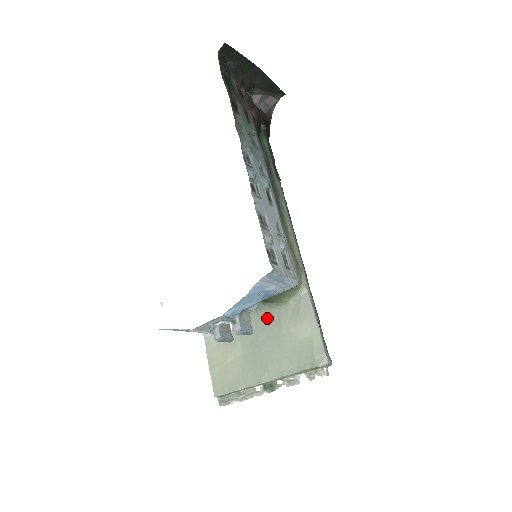
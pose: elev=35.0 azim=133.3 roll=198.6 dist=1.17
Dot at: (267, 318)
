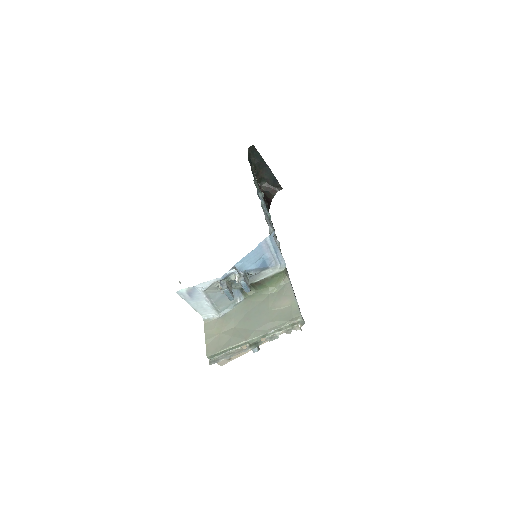
Dot at: (258, 300)
